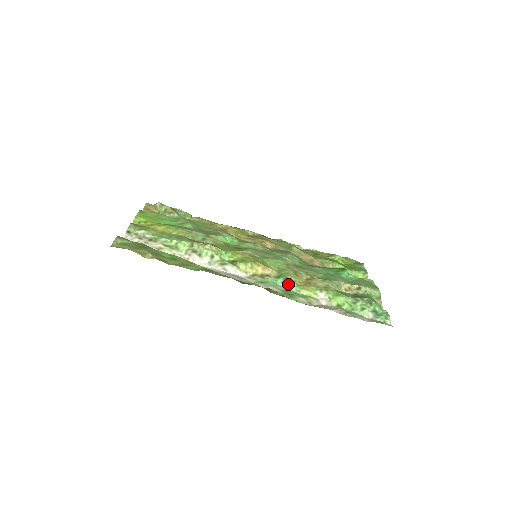
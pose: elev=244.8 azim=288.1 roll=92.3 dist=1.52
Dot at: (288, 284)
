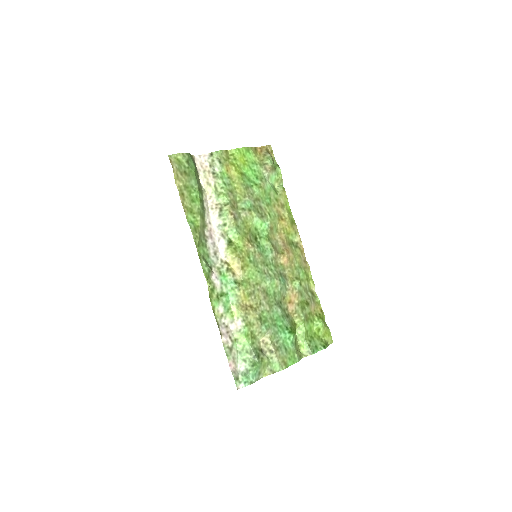
Dot at: (233, 293)
